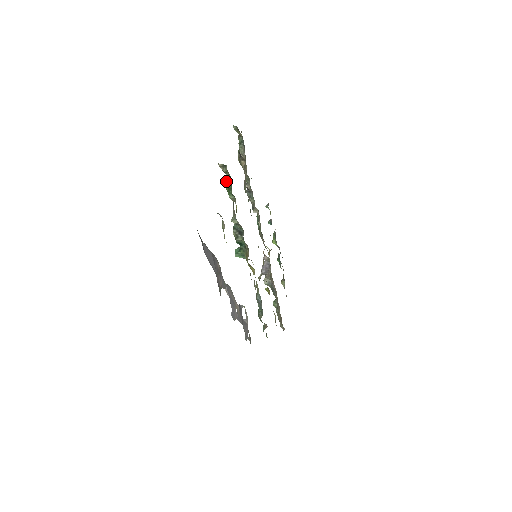
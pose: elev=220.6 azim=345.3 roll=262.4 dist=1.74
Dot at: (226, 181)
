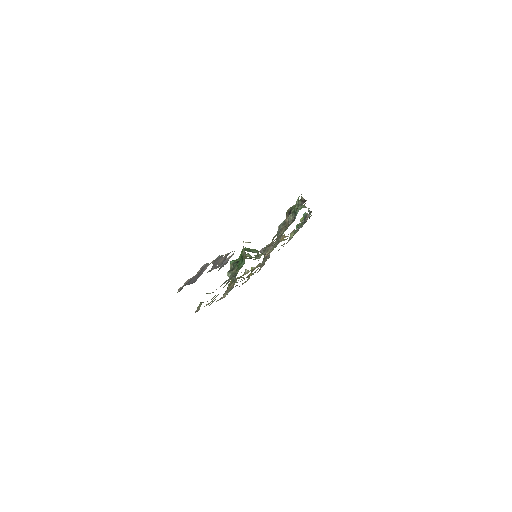
Dot at: occluded
